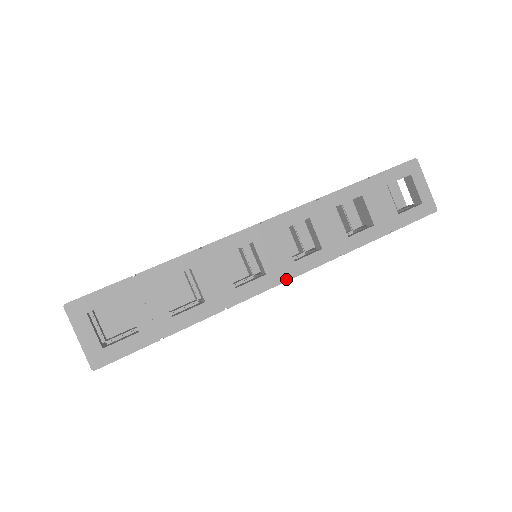
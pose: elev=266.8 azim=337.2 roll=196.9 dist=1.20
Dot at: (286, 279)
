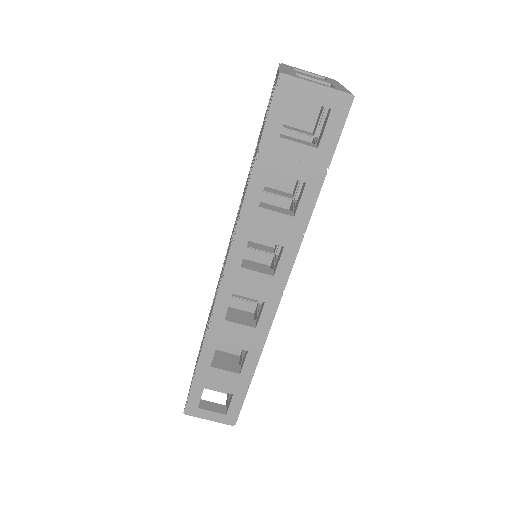
Dot at: (281, 292)
